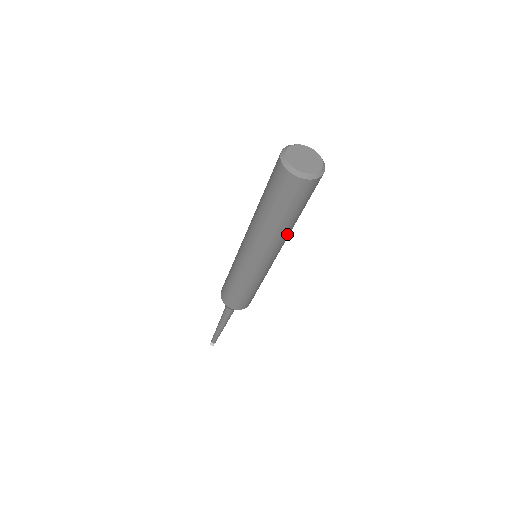
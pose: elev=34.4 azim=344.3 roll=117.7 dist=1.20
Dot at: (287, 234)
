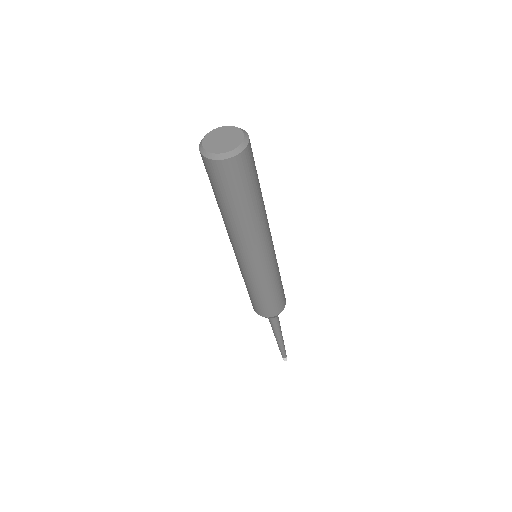
Dot at: (240, 229)
